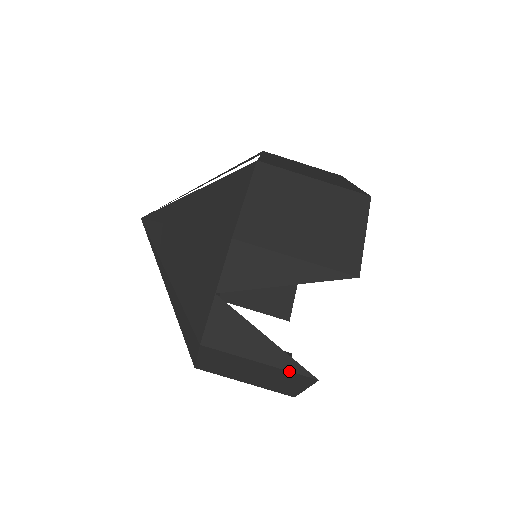
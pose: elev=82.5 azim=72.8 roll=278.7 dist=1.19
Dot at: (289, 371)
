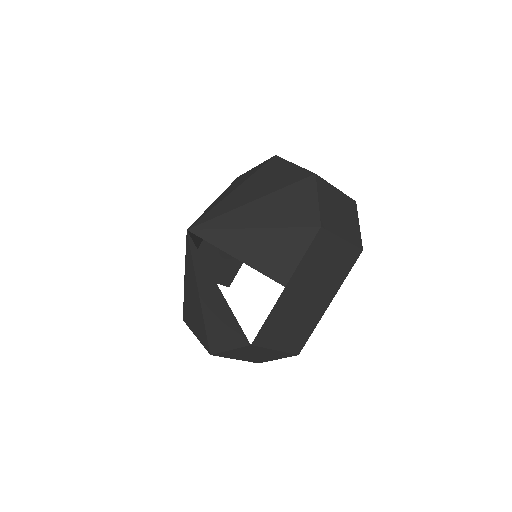
Dot at: occluded
